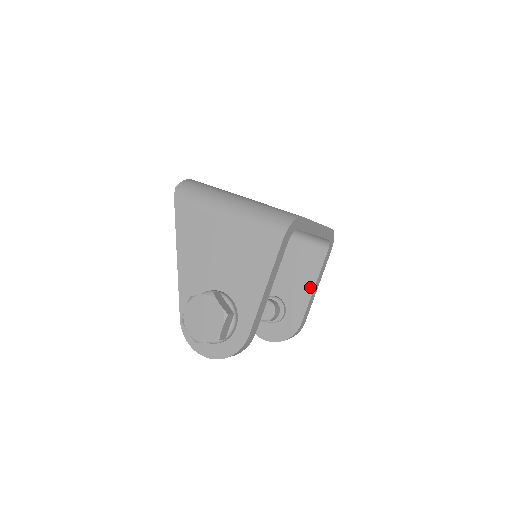
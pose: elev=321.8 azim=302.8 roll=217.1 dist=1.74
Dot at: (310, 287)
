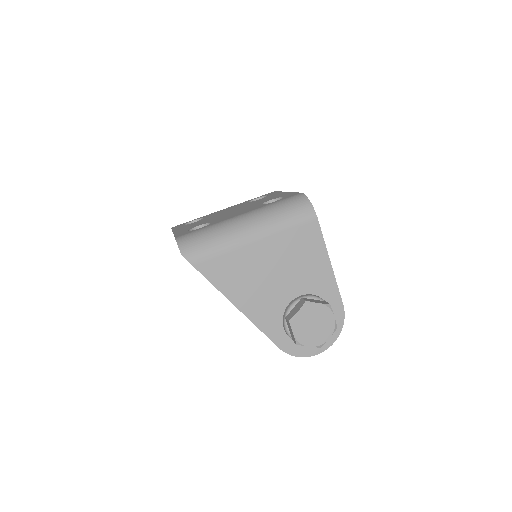
Dot at: occluded
